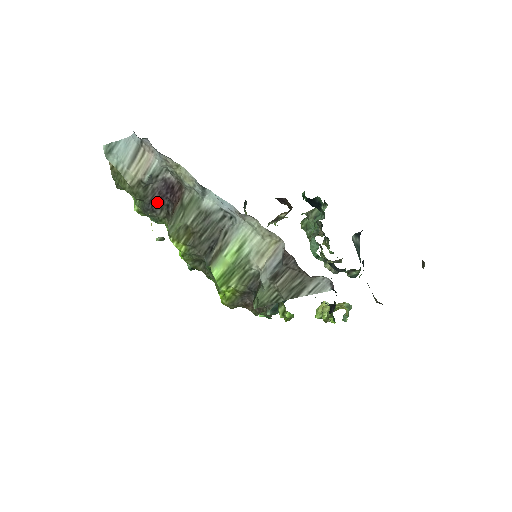
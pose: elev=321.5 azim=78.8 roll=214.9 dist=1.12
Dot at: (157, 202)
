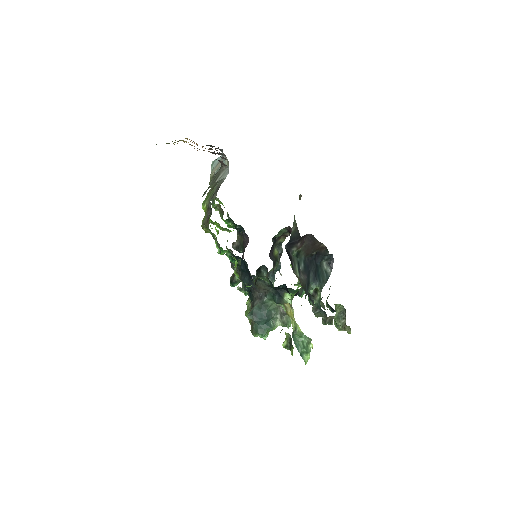
Dot at: occluded
